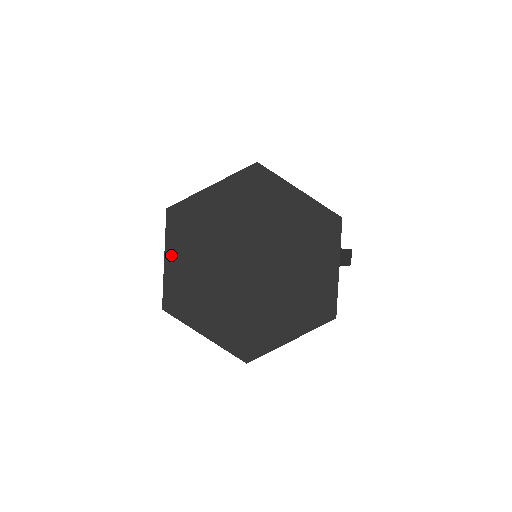
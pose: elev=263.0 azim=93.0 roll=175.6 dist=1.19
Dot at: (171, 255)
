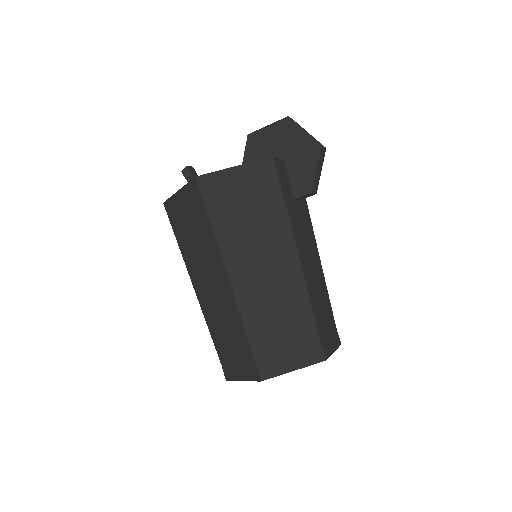
Dot at: occluded
